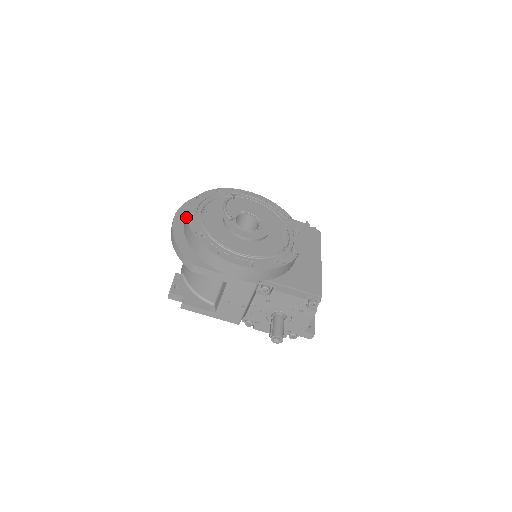
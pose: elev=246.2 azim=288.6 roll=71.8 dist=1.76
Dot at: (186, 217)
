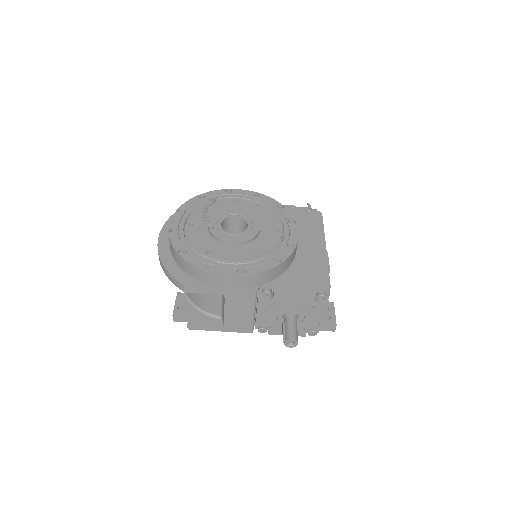
Dot at: occluded
